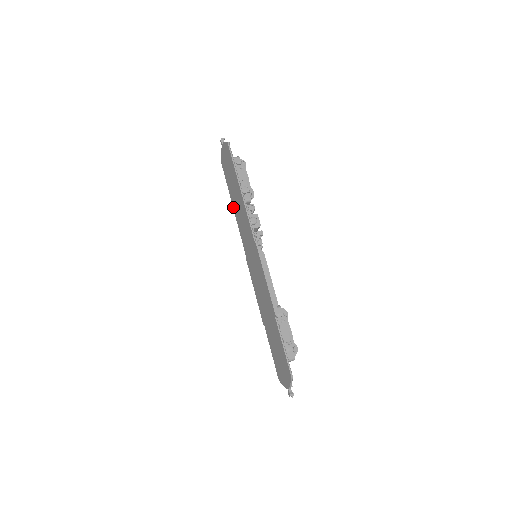
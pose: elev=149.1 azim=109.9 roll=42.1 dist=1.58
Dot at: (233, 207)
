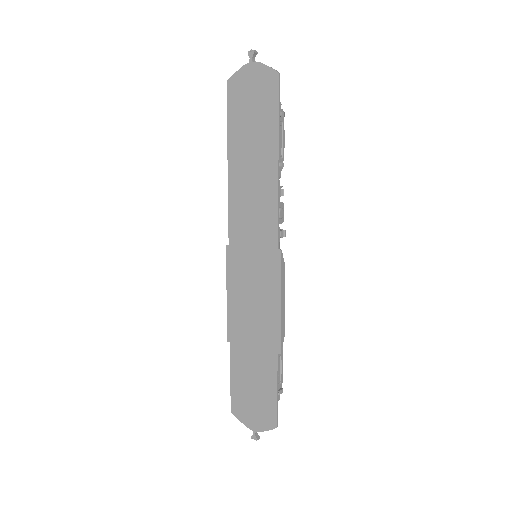
Dot at: (229, 164)
